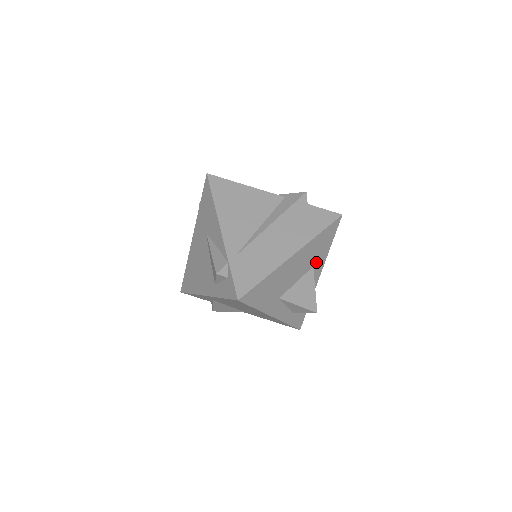
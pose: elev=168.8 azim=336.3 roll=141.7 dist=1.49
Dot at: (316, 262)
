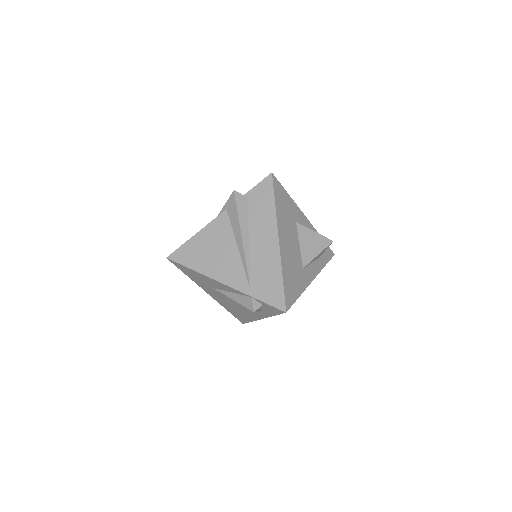
Dot at: (294, 217)
